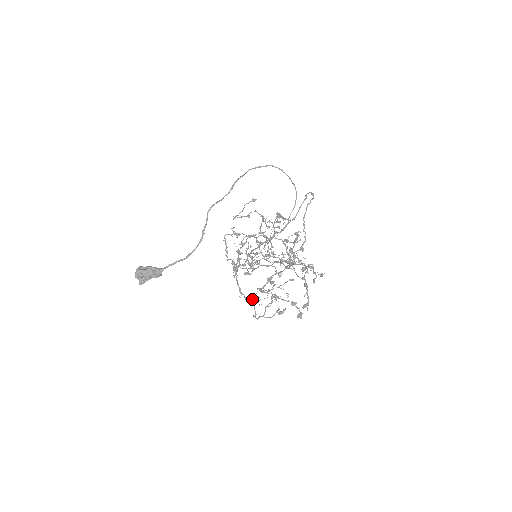
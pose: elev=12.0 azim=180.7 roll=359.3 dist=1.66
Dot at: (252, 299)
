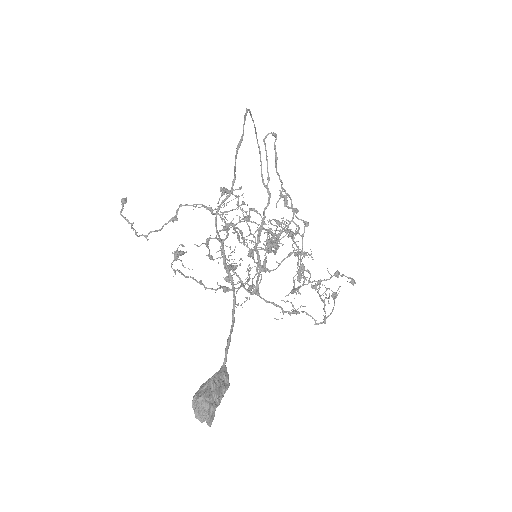
Dot at: occluded
